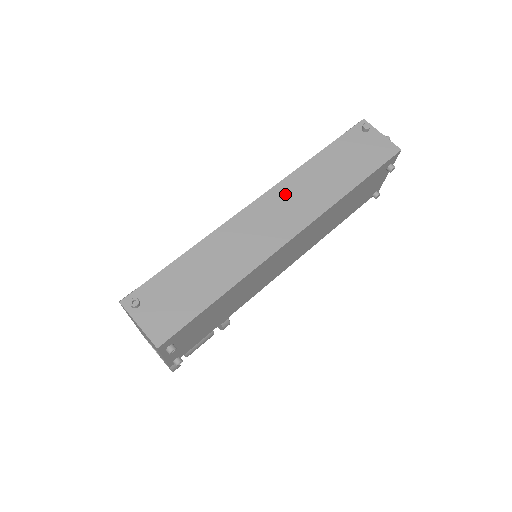
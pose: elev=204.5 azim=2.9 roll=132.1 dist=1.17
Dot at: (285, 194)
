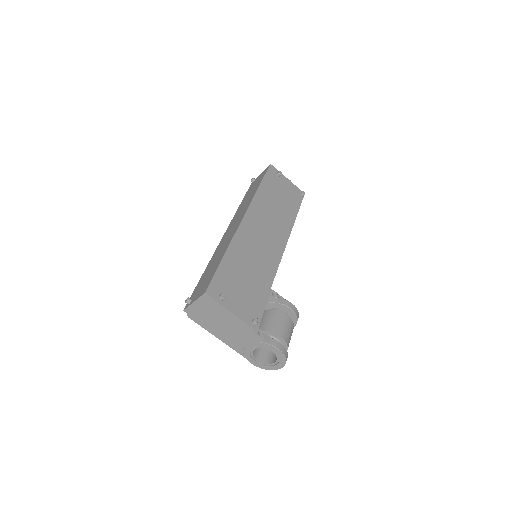
Dot at: occluded
